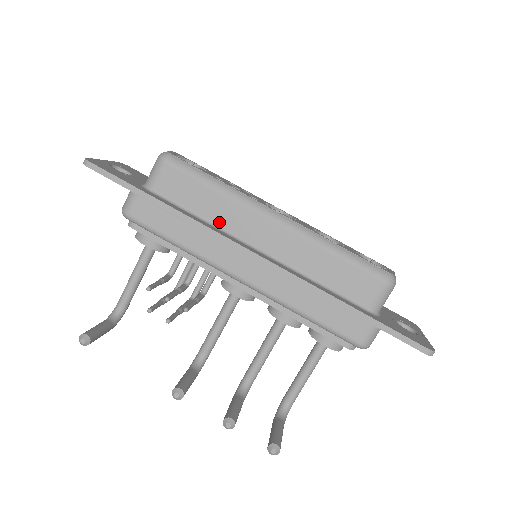
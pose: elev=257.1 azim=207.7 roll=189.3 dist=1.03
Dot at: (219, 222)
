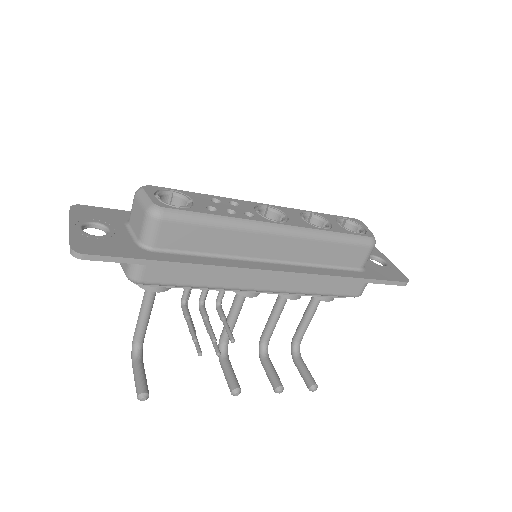
Dot at: (229, 252)
